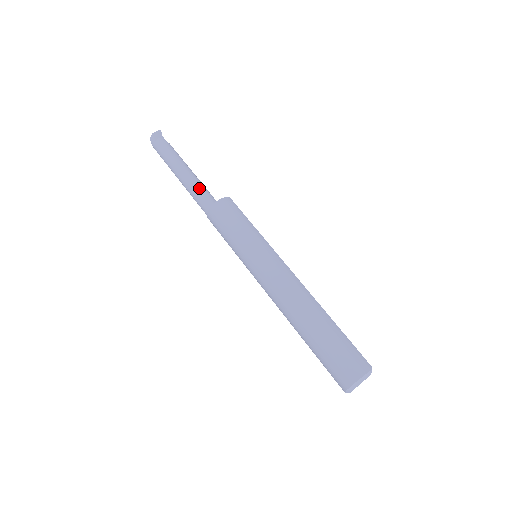
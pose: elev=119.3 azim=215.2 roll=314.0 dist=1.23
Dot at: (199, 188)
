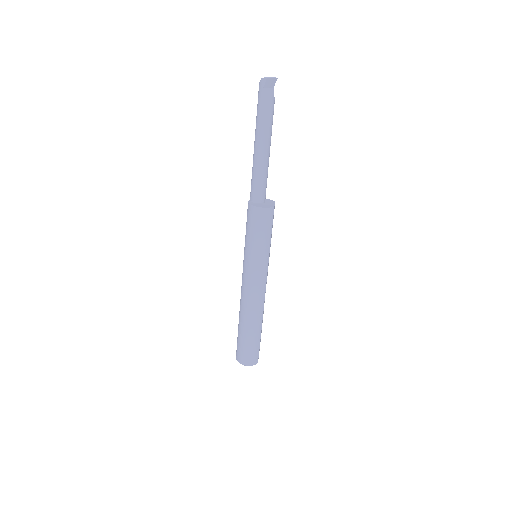
Dot at: (261, 174)
